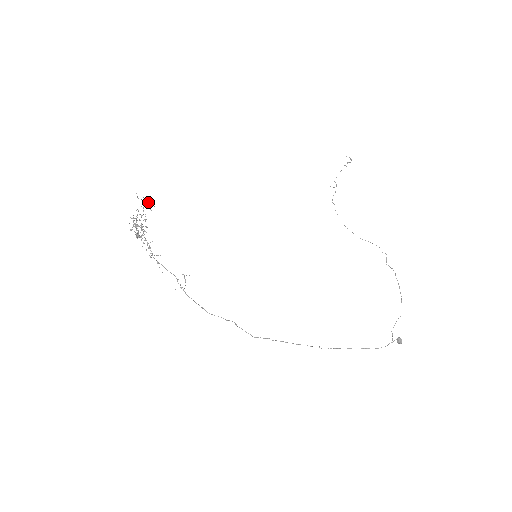
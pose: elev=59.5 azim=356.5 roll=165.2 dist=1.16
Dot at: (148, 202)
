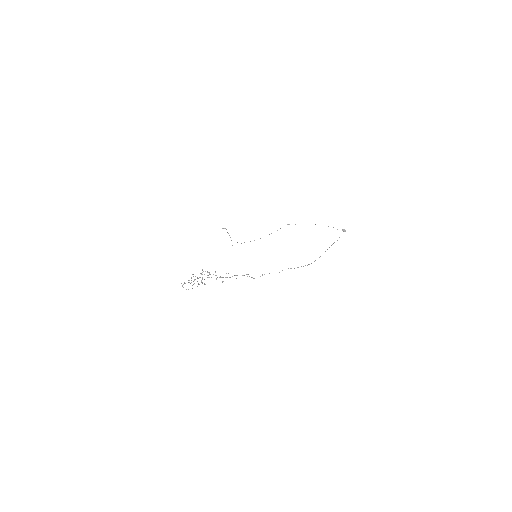
Dot at: occluded
